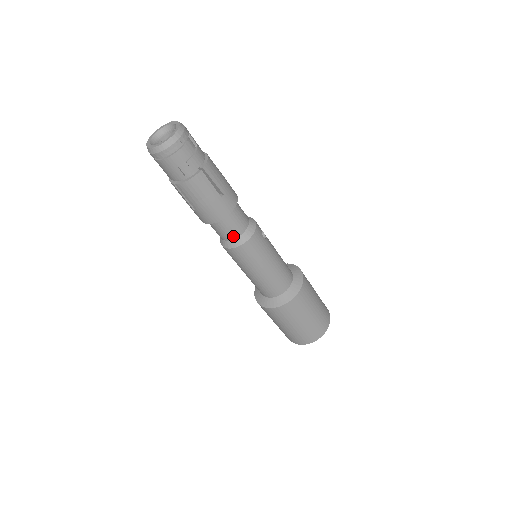
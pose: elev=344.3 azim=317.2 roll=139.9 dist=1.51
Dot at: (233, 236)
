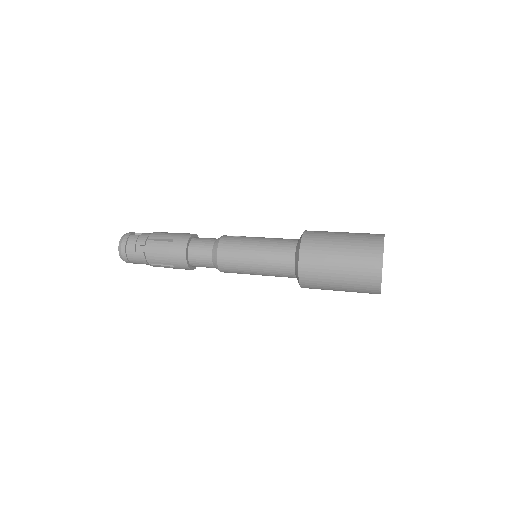
Dot at: (209, 256)
